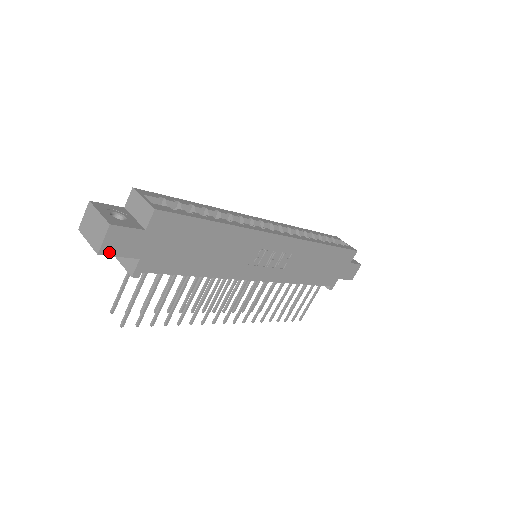
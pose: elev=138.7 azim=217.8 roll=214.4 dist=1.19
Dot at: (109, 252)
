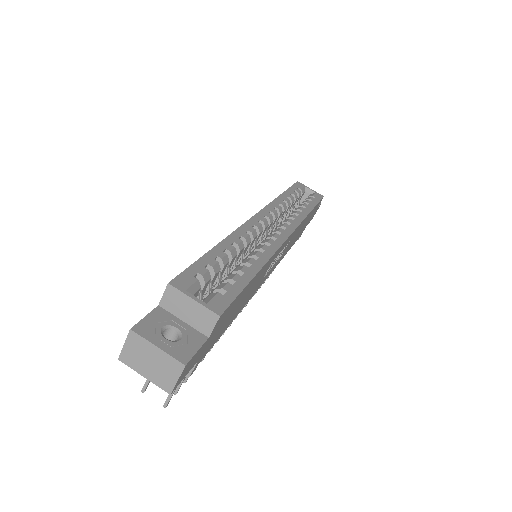
Dot at: (179, 383)
